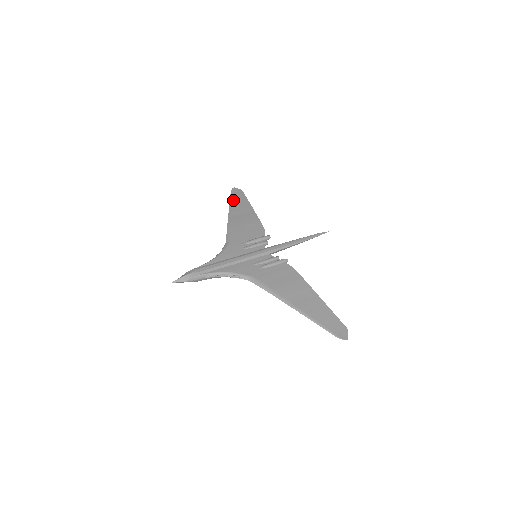
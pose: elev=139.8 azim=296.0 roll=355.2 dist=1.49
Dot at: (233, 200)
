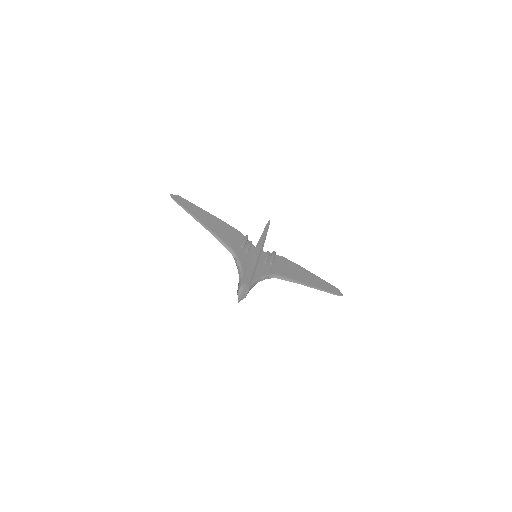
Dot at: (186, 208)
